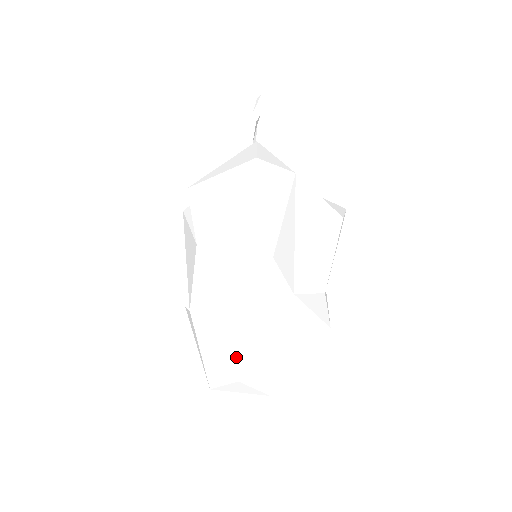
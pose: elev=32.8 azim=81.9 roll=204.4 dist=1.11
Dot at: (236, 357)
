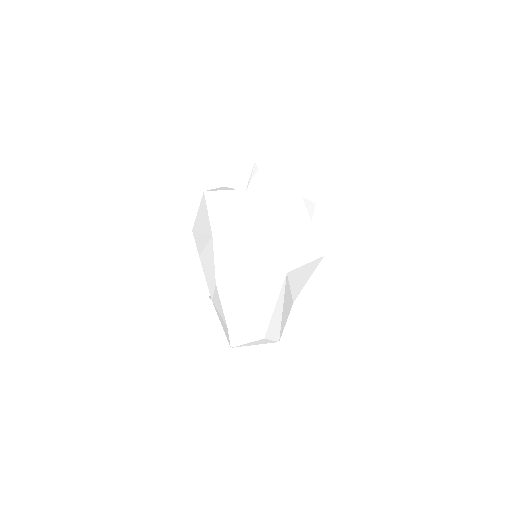
Dot at: (224, 312)
